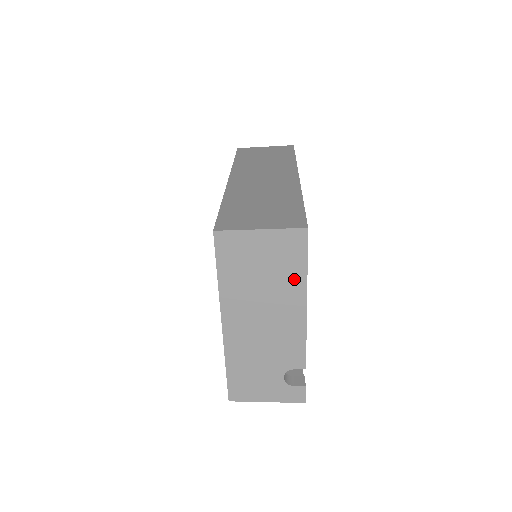
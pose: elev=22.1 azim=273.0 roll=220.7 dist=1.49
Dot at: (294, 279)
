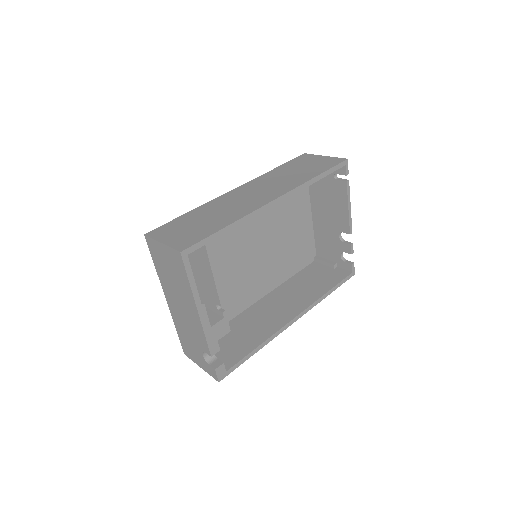
Dot at: (186, 286)
